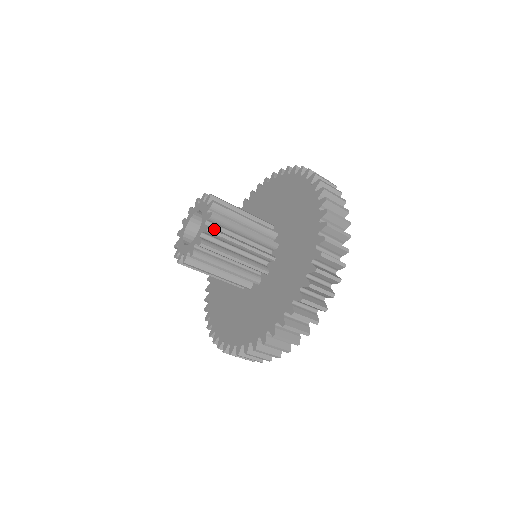
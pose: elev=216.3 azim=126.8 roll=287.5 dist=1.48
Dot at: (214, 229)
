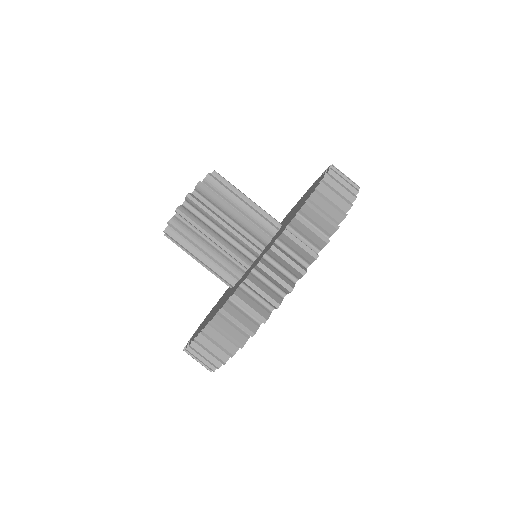
Dot at: (219, 177)
